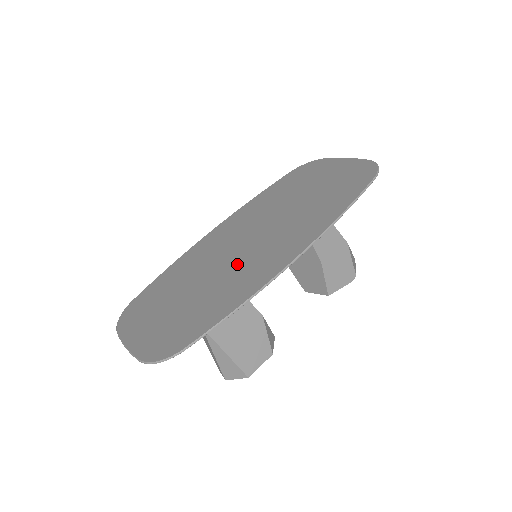
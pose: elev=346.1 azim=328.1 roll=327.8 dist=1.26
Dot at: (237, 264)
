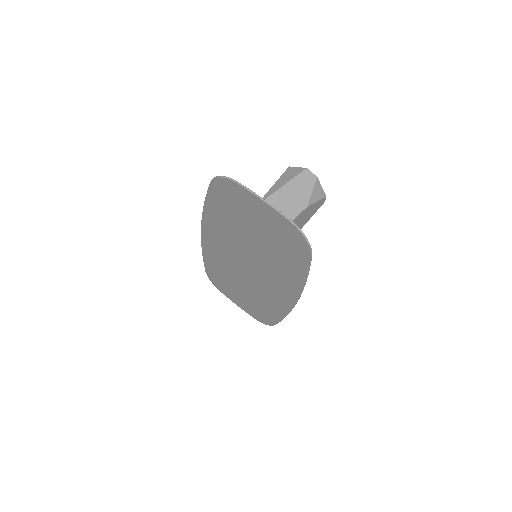
Dot at: (257, 284)
